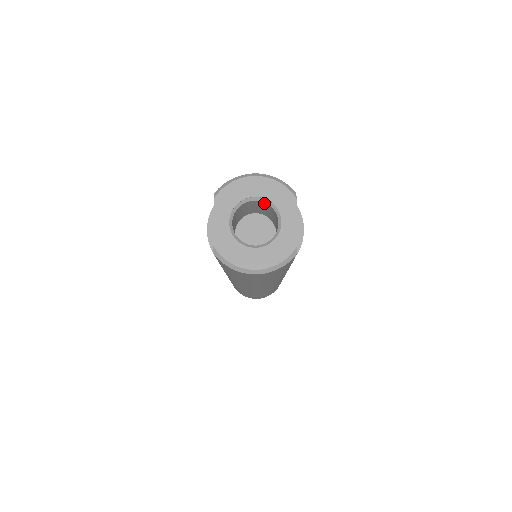
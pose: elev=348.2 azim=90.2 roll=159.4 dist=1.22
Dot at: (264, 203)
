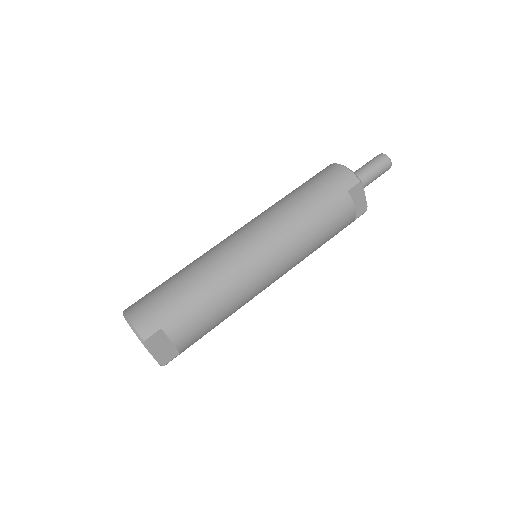
Dot at: occluded
